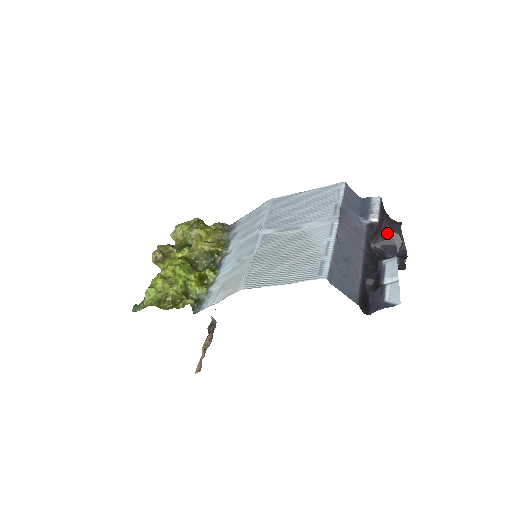
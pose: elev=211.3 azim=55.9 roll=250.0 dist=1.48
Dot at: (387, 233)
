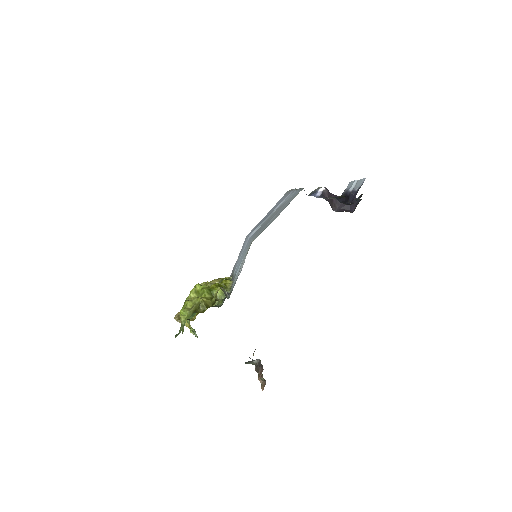
Dot at: occluded
